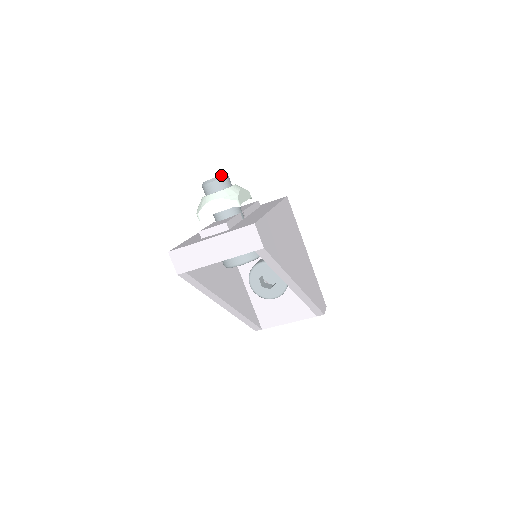
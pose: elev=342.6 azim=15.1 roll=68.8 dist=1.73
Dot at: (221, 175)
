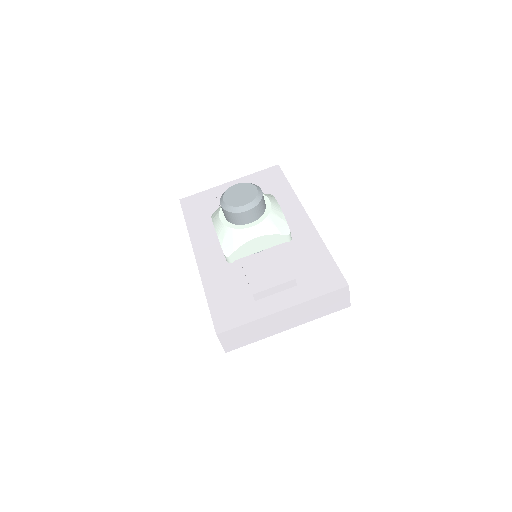
Dot at: (257, 194)
